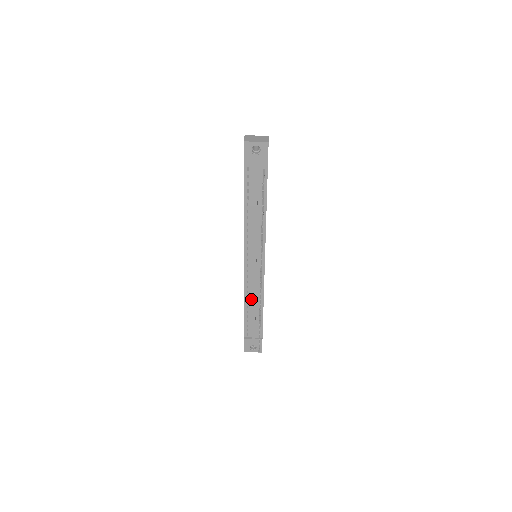
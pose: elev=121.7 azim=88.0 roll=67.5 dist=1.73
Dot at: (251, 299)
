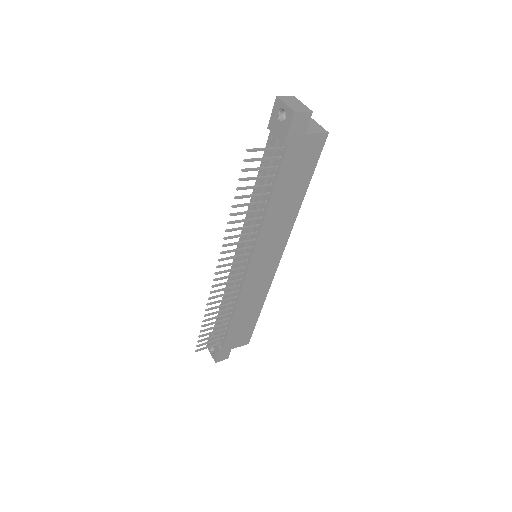
Dot at: occluded
